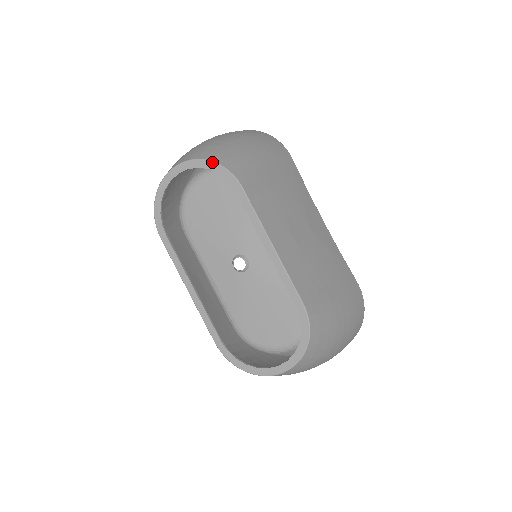
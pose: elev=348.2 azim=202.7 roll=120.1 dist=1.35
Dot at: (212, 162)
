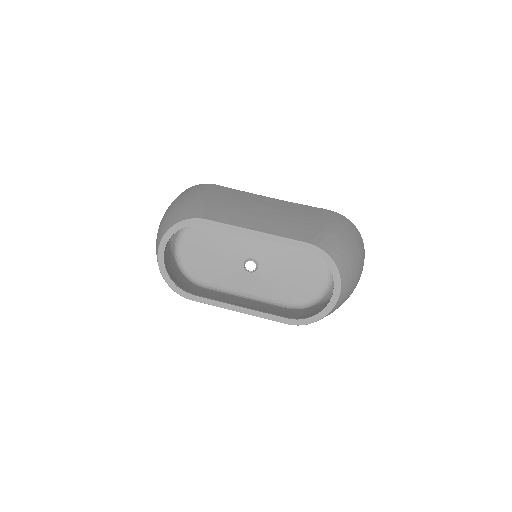
Dot at: (175, 225)
